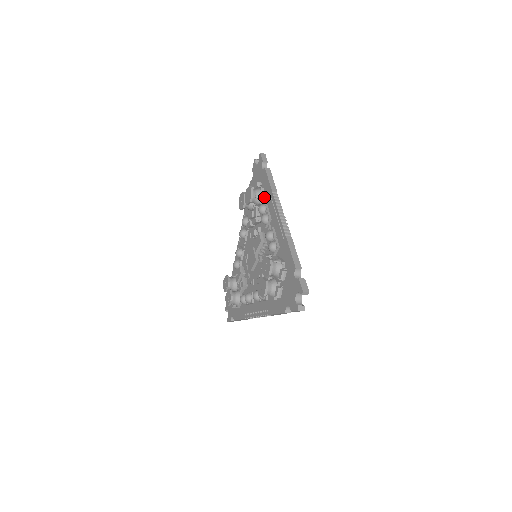
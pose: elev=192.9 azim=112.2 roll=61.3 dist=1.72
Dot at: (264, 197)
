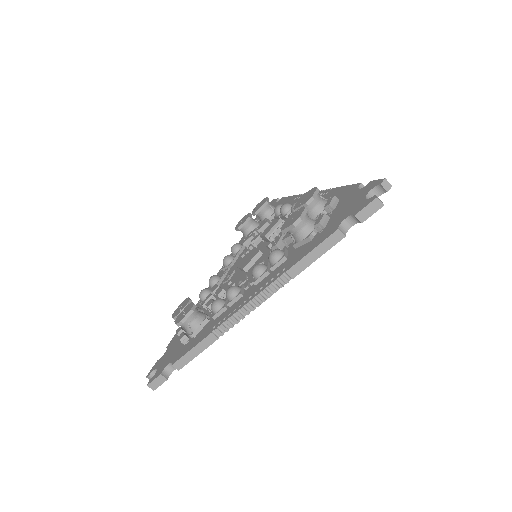
Dot at: occluded
